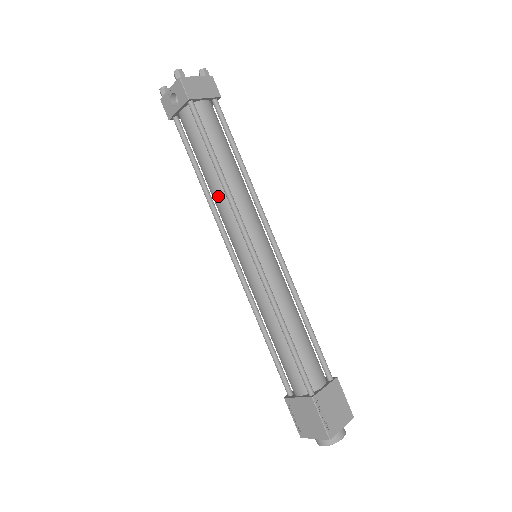
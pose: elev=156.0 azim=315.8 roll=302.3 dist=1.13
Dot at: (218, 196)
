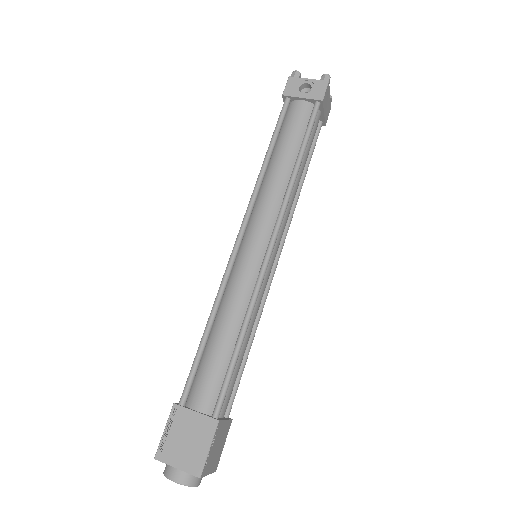
Dot at: (277, 183)
